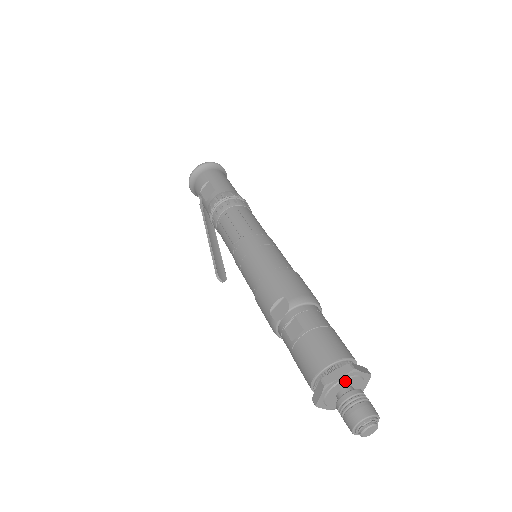
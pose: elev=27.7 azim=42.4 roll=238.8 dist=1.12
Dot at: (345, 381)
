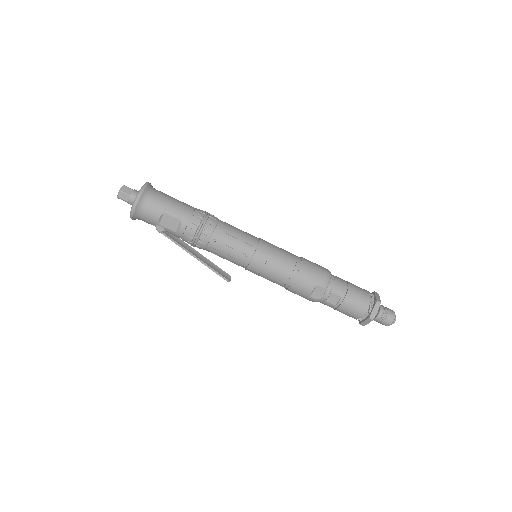
Dot at: (377, 309)
